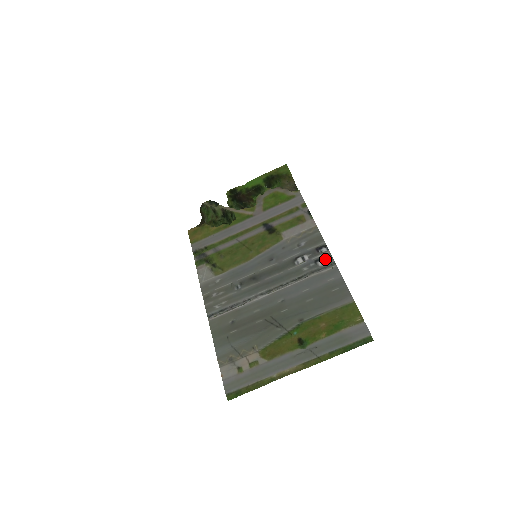
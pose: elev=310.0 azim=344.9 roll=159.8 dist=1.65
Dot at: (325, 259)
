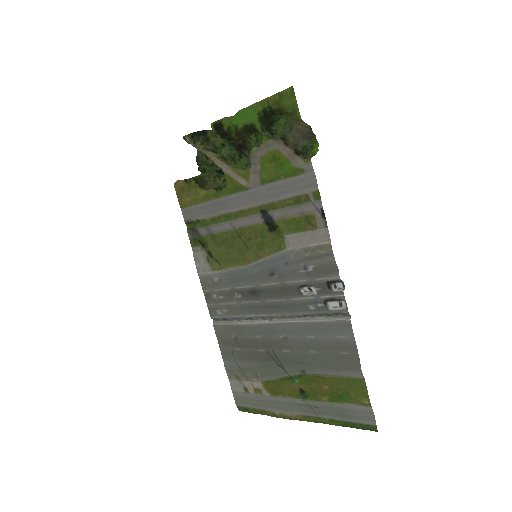
Dot at: (338, 300)
